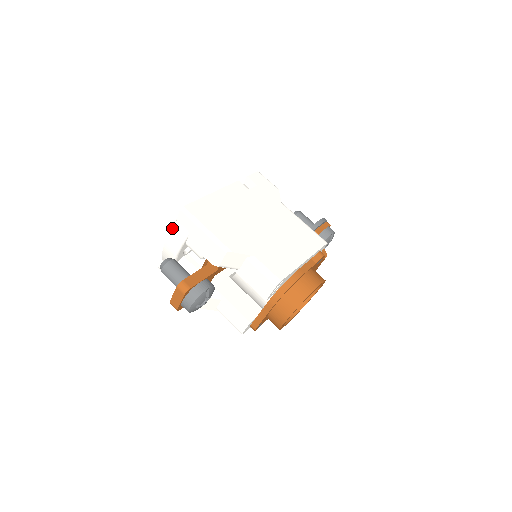
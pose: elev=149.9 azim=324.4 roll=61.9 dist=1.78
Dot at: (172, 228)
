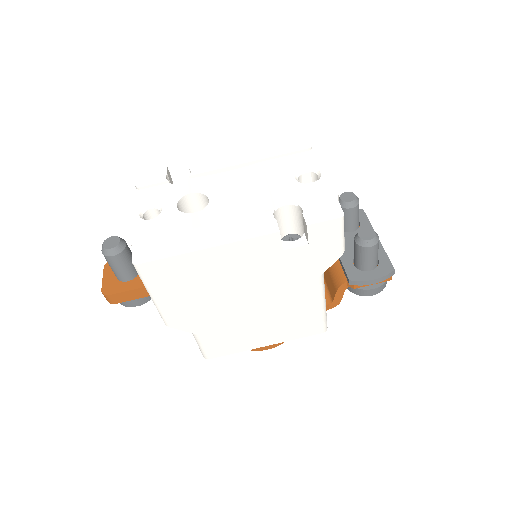
Dot at: (128, 239)
